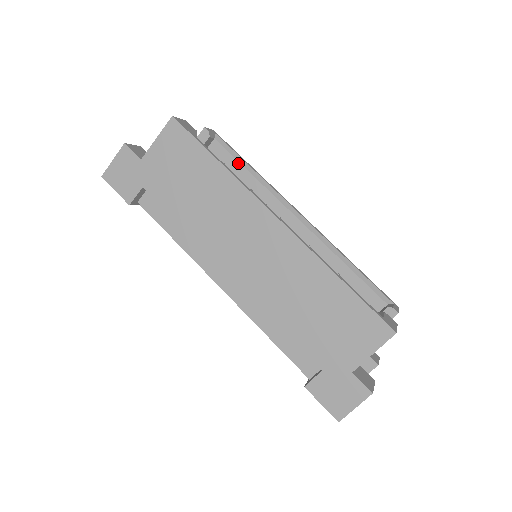
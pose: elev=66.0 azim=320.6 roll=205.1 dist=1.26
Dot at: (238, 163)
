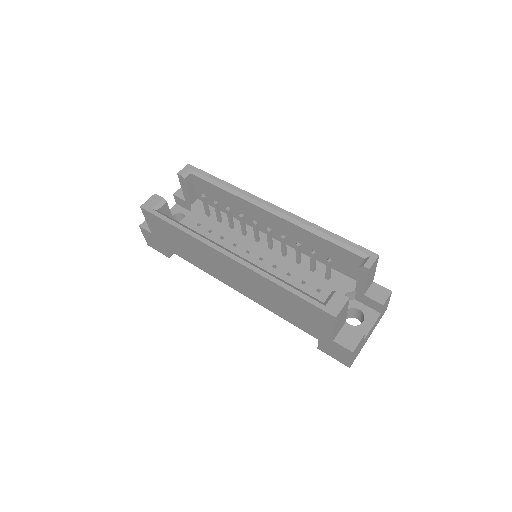
Dot at: (213, 185)
